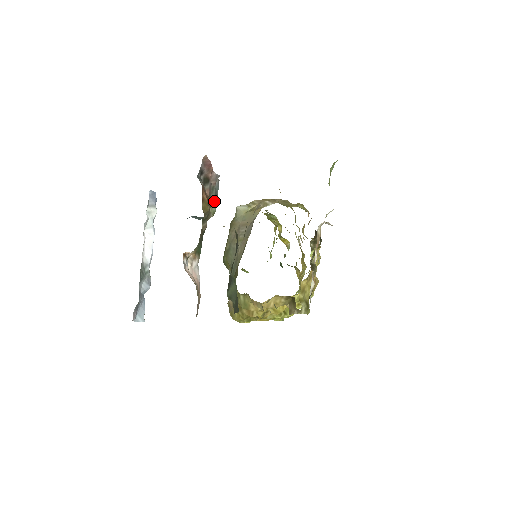
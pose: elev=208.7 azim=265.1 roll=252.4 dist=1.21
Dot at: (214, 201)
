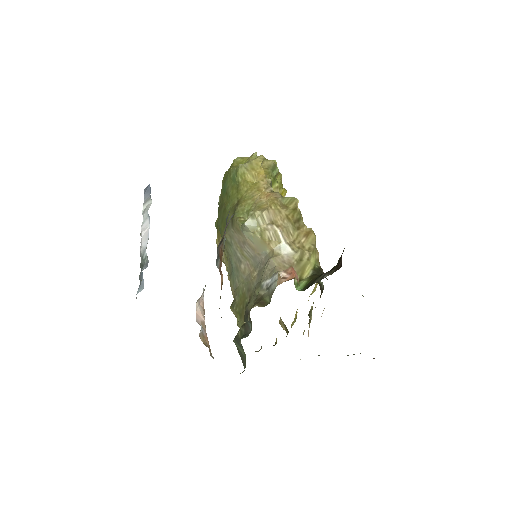
Dot at: (224, 239)
